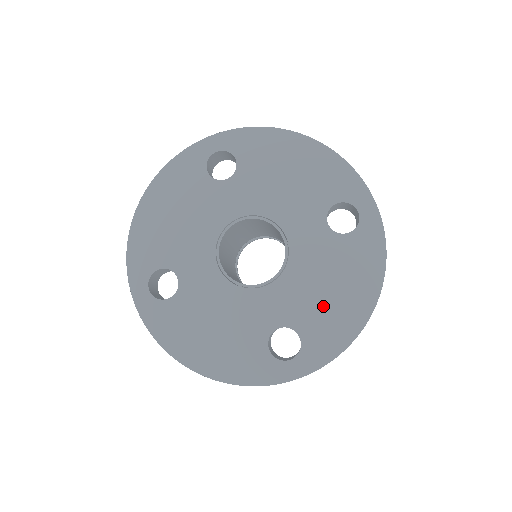
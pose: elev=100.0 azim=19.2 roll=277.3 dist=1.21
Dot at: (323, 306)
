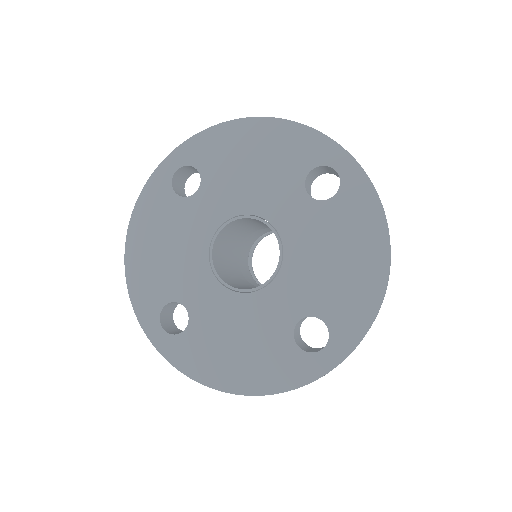
Dot at: (336, 281)
